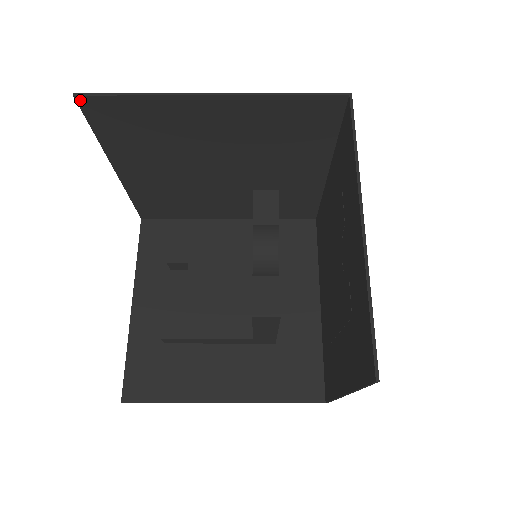
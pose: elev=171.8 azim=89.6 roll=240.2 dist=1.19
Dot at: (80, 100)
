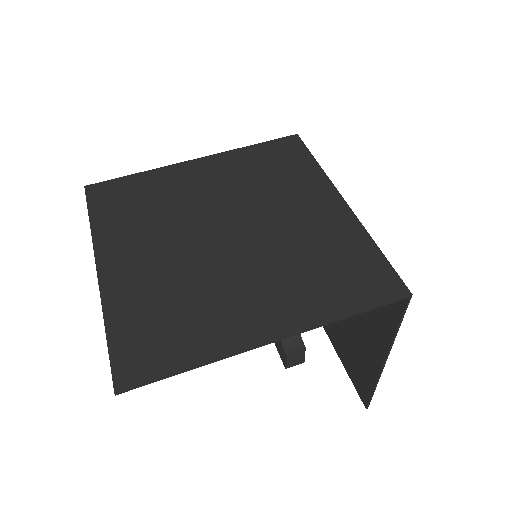
Dot at: (119, 386)
